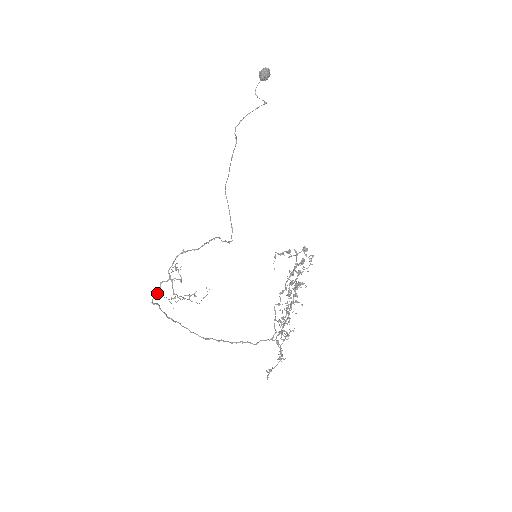
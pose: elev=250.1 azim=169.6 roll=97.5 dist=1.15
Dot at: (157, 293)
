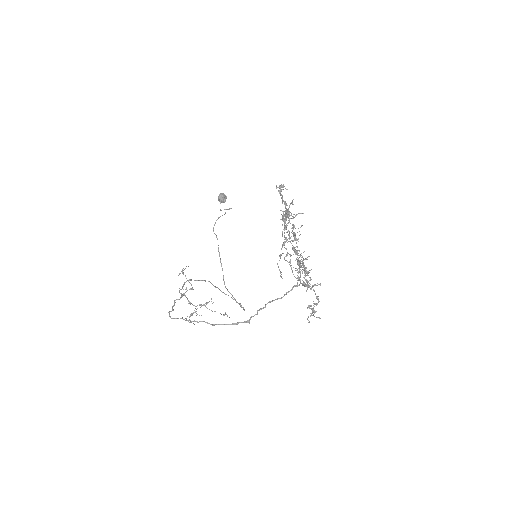
Dot at: (172, 308)
